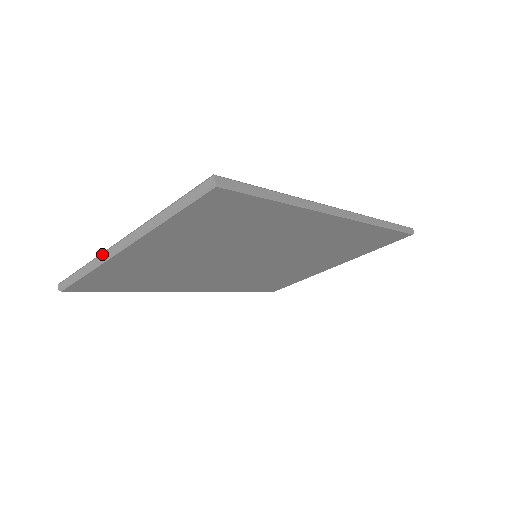
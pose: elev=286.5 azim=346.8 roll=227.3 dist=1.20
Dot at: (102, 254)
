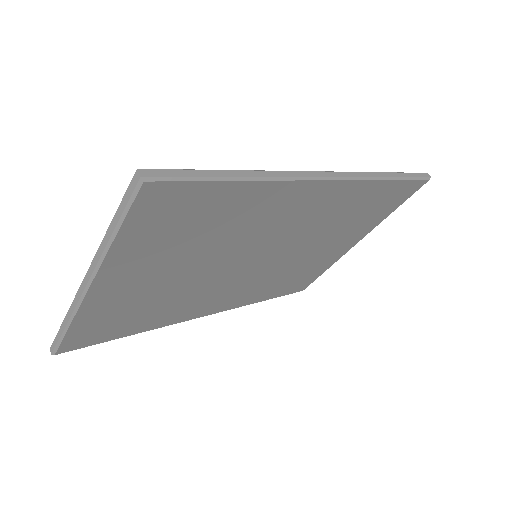
Dot at: (72, 302)
